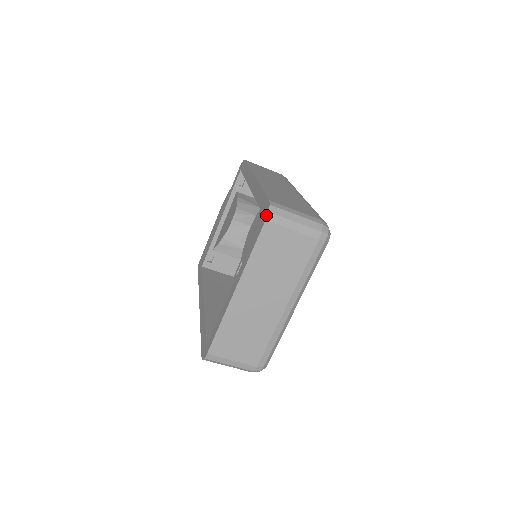
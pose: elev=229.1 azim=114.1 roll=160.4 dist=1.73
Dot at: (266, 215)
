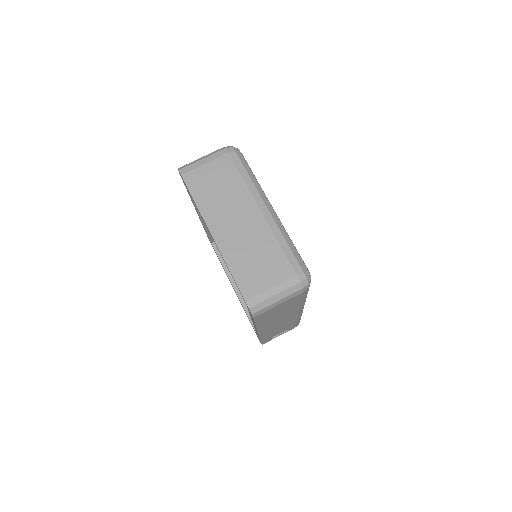
Dot at: (180, 174)
